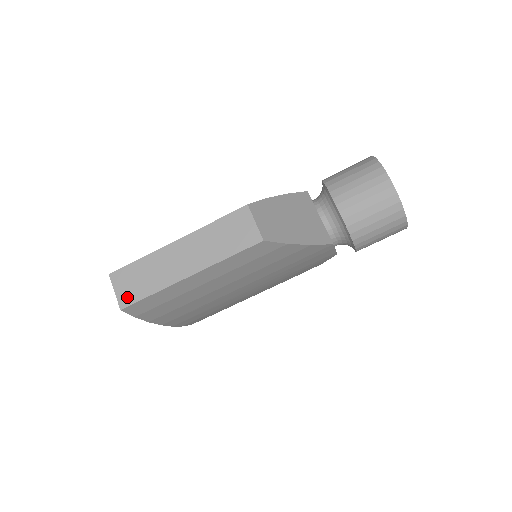
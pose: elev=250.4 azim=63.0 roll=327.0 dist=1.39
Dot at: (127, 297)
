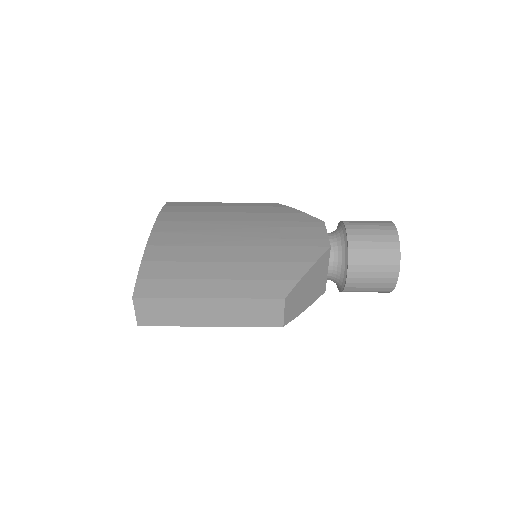
Dot at: (147, 320)
